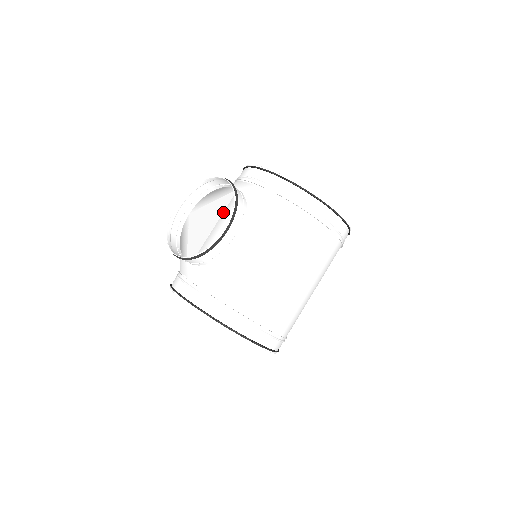
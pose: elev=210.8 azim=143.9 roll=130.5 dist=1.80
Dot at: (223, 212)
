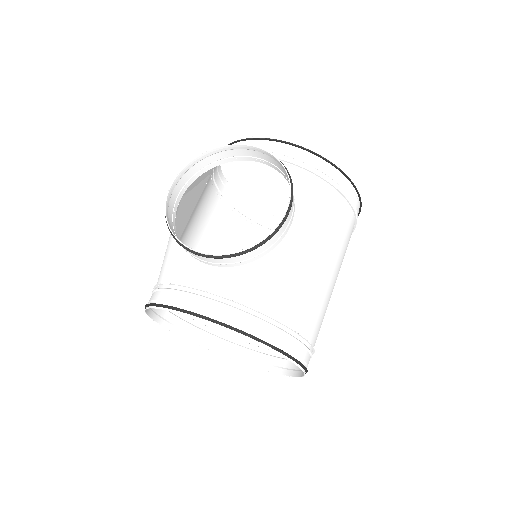
Dot at: (196, 202)
